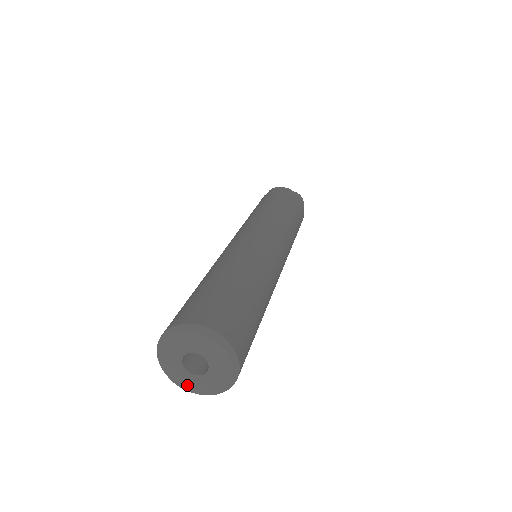
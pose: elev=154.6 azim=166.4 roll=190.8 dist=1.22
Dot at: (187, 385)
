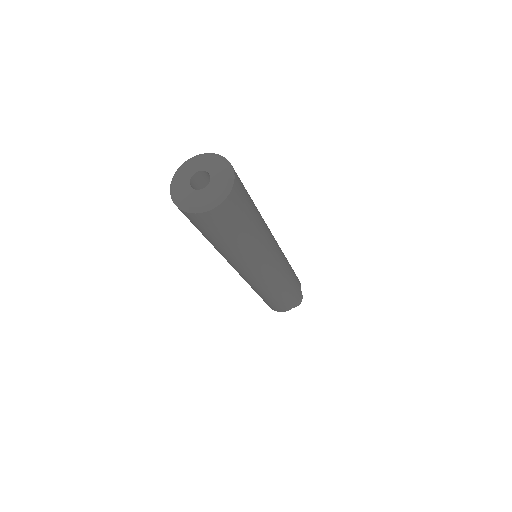
Dot at: (198, 202)
